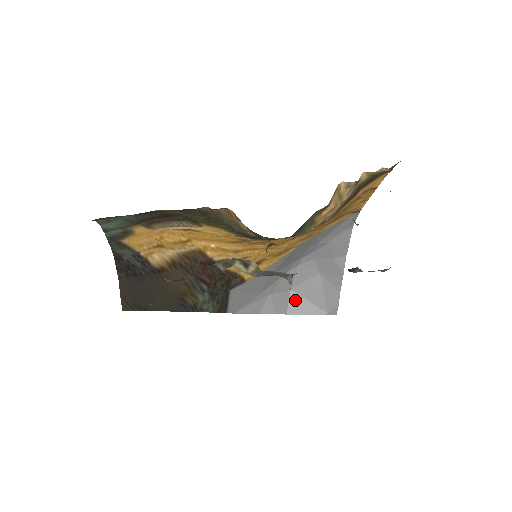
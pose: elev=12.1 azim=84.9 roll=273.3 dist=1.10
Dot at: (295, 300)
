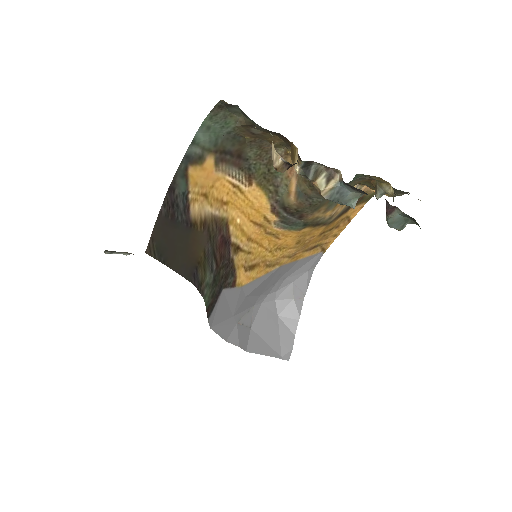
Dot at: (254, 339)
